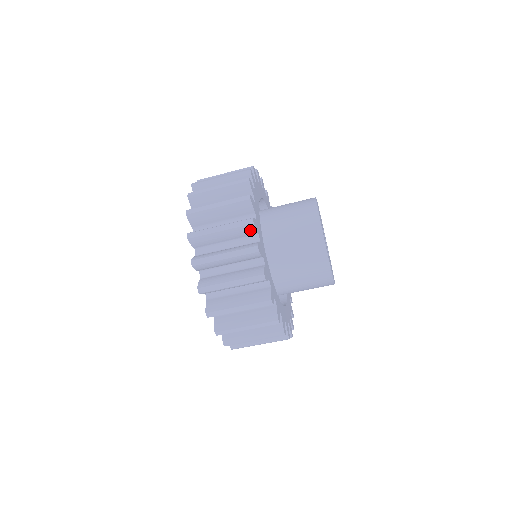
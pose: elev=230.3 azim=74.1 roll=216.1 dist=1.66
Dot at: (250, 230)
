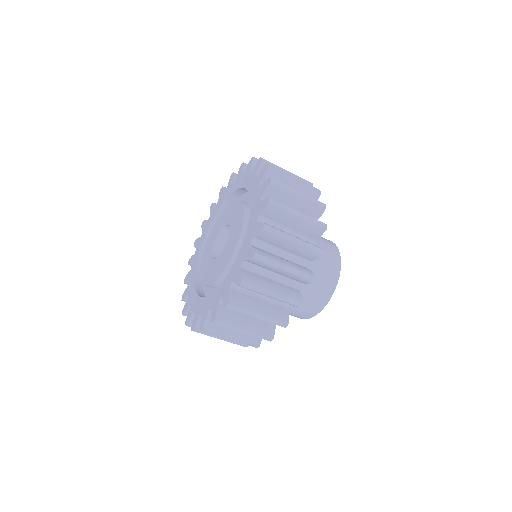
Dot at: (317, 232)
